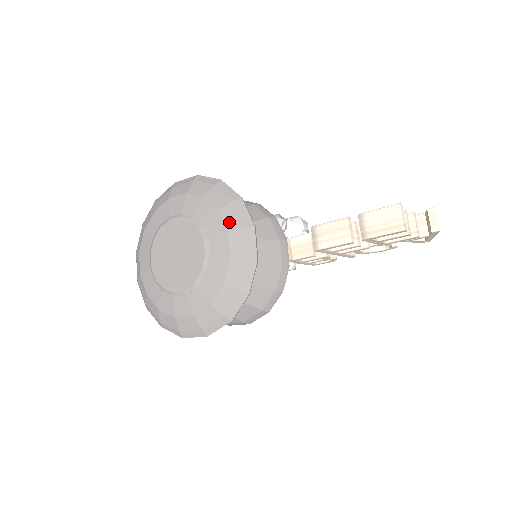
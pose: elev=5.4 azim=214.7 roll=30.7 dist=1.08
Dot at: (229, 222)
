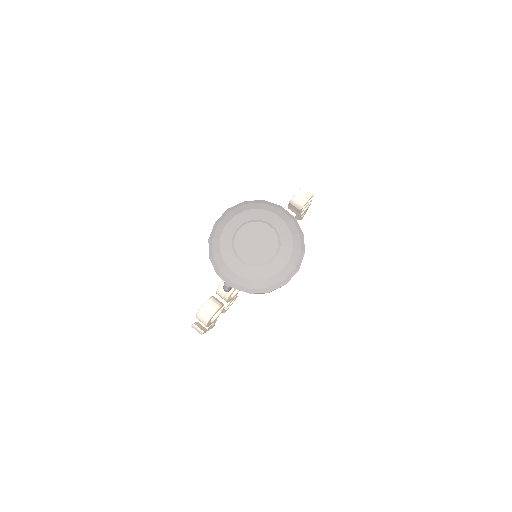
Dot at: (271, 210)
